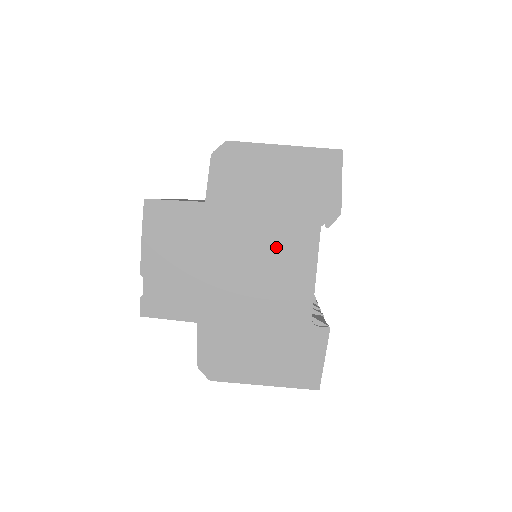
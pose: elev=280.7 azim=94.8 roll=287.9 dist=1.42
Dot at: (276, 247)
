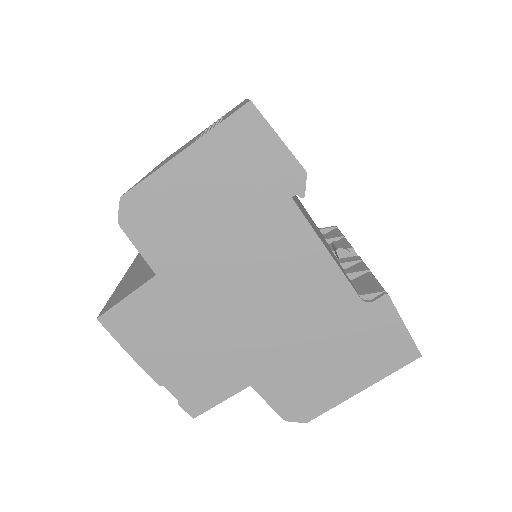
Dot at: (266, 261)
